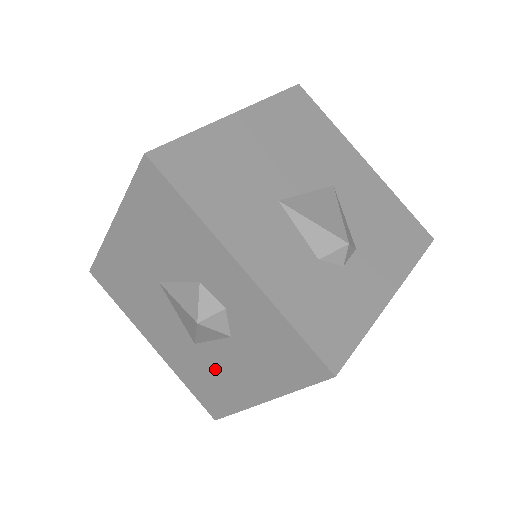
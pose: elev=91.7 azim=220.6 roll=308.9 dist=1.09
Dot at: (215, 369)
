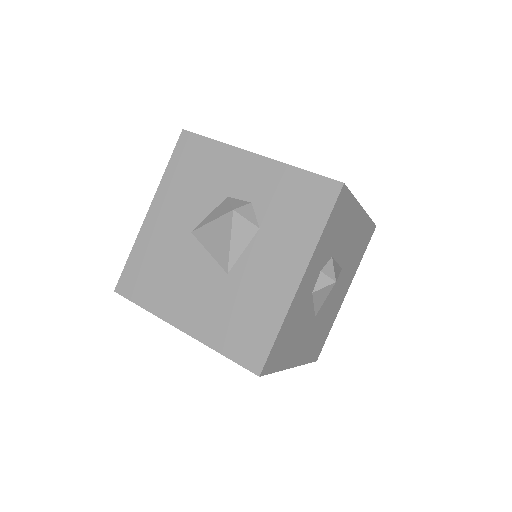
Dot at: (250, 287)
